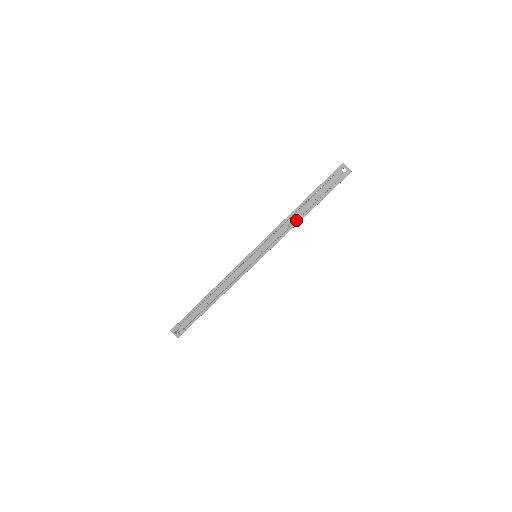
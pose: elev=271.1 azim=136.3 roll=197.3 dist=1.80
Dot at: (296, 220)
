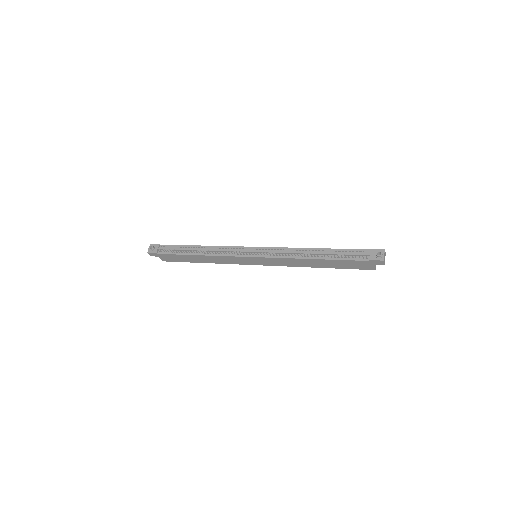
Dot at: (308, 254)
